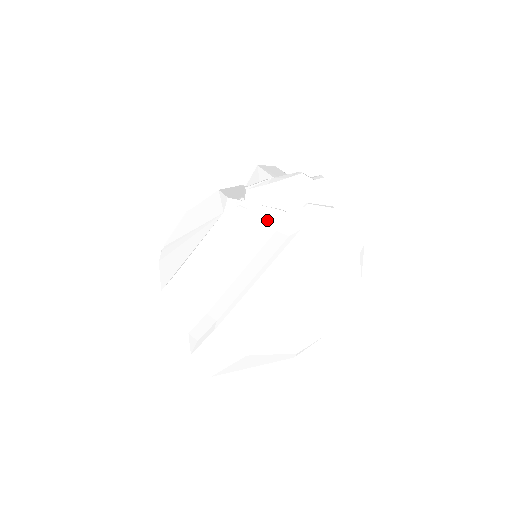
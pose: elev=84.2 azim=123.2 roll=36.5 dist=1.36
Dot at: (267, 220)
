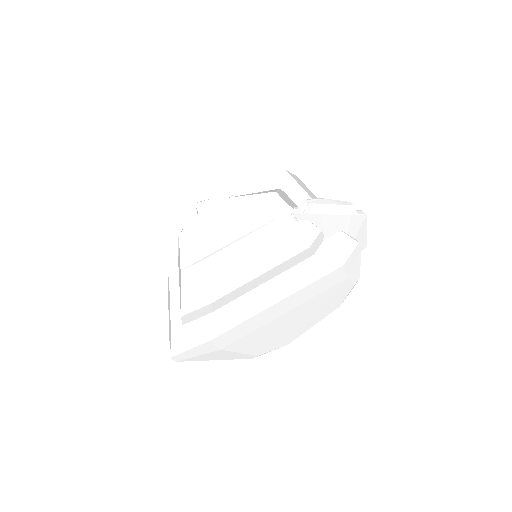
Dot at: (307, 235)
